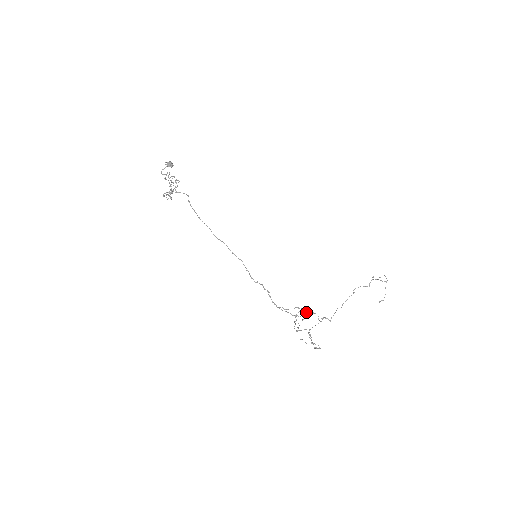
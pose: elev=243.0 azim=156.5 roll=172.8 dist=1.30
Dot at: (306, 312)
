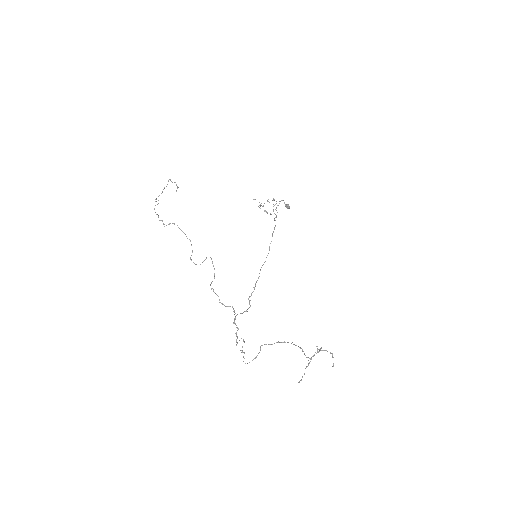
Dot at: occluded
